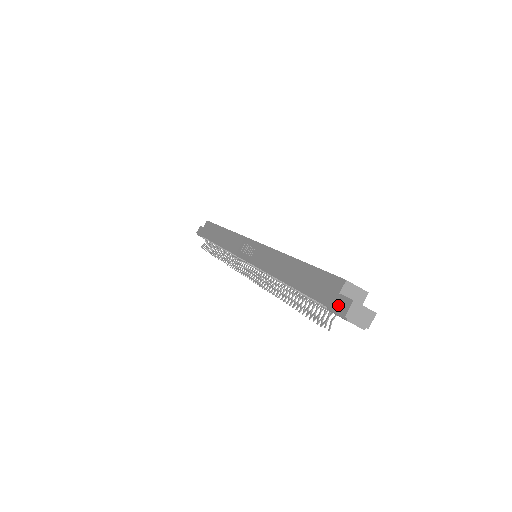
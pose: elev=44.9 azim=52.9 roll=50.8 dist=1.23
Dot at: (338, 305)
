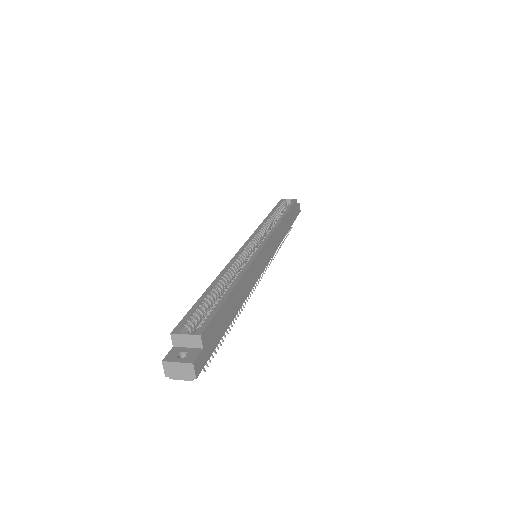
Dot at: occluded
